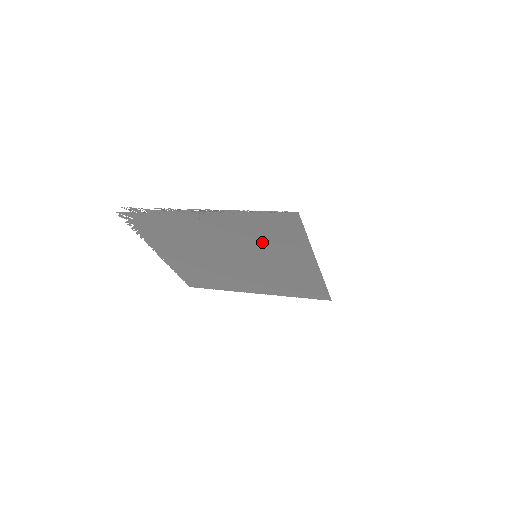
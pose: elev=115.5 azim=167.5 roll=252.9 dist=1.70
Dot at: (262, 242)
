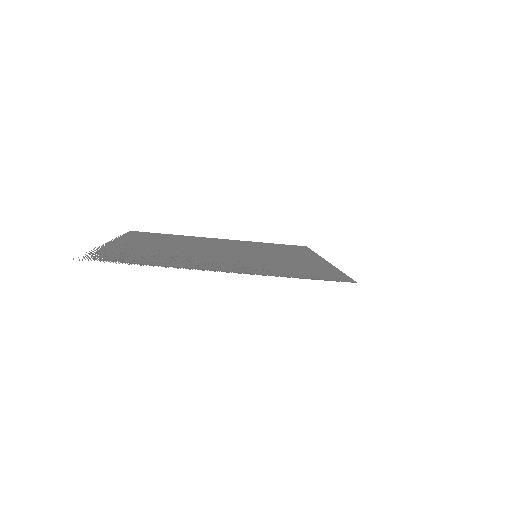
Dot at: (278, 263)
